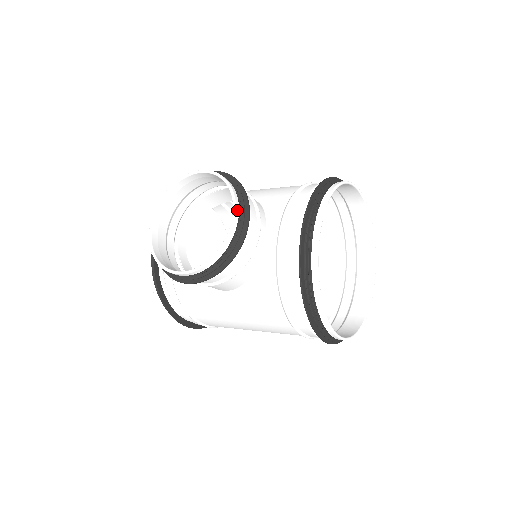
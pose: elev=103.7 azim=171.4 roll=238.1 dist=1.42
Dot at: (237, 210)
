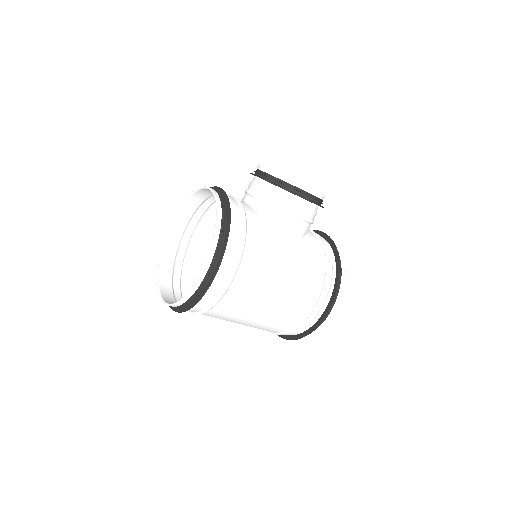
Dot at: occluded
